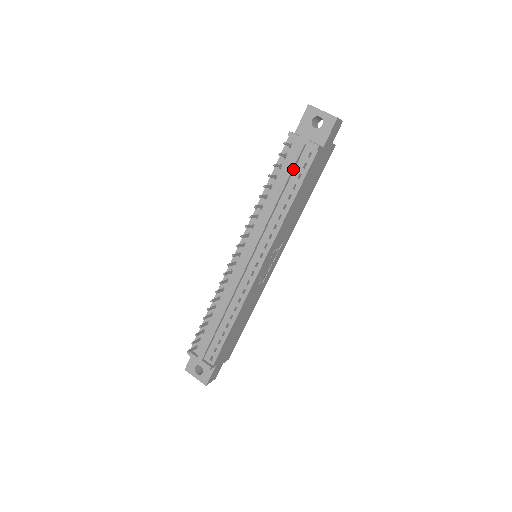
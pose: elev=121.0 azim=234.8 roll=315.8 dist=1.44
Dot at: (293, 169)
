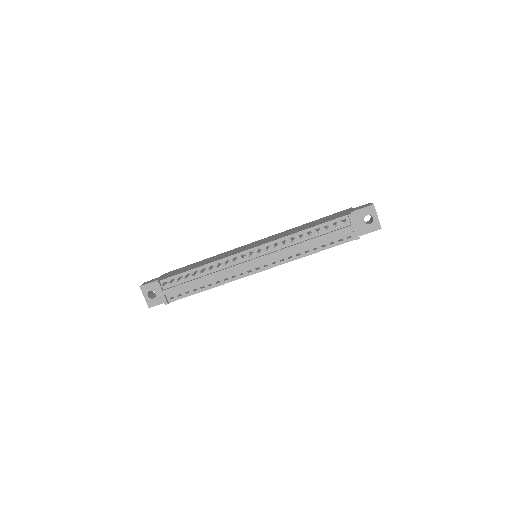
Dot at: (333, 236)
